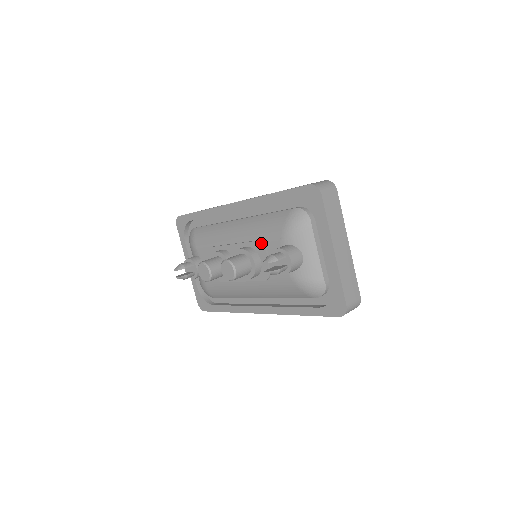
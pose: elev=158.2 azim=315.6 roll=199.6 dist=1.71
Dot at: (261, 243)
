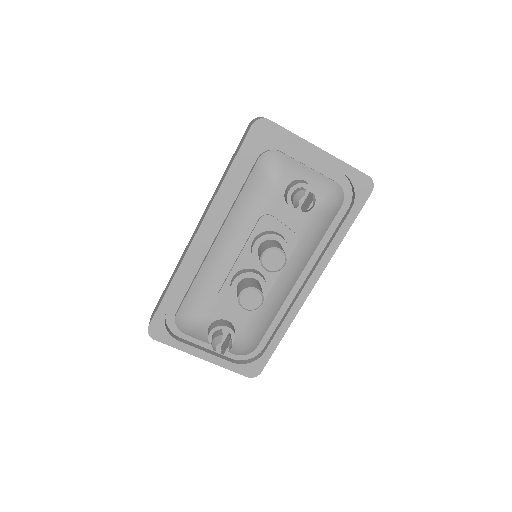
Dot at: (264, 217)
